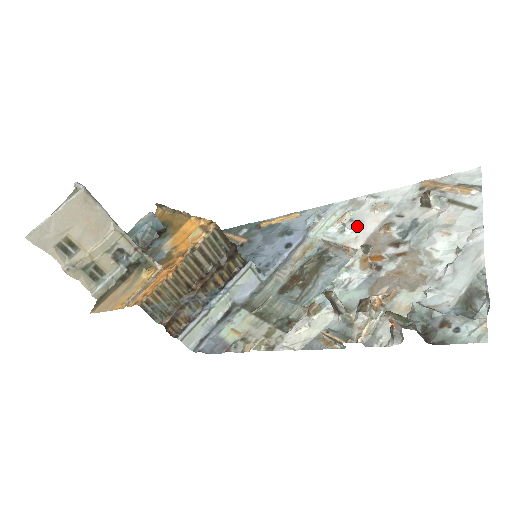
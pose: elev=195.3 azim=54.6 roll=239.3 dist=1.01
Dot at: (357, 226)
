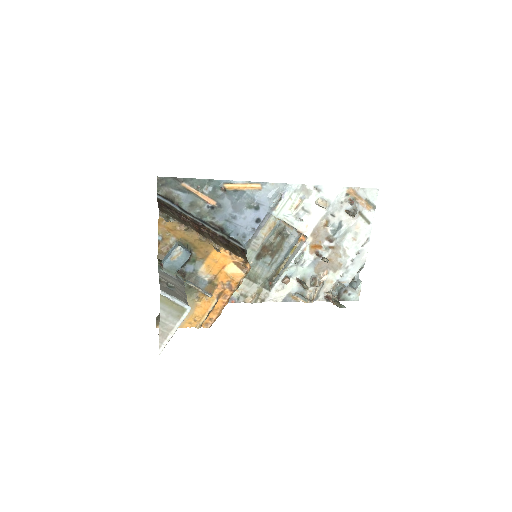
Dot at: (307, 216)
